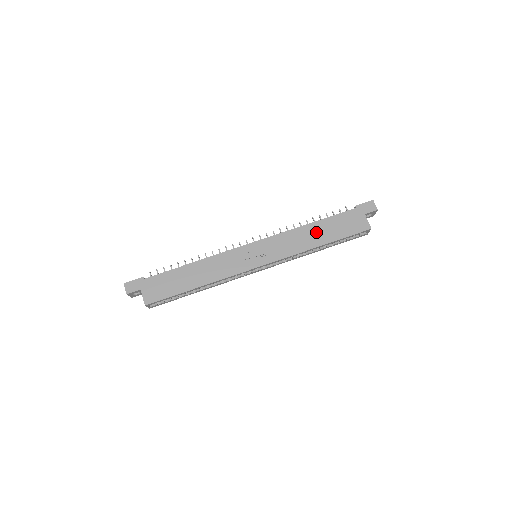
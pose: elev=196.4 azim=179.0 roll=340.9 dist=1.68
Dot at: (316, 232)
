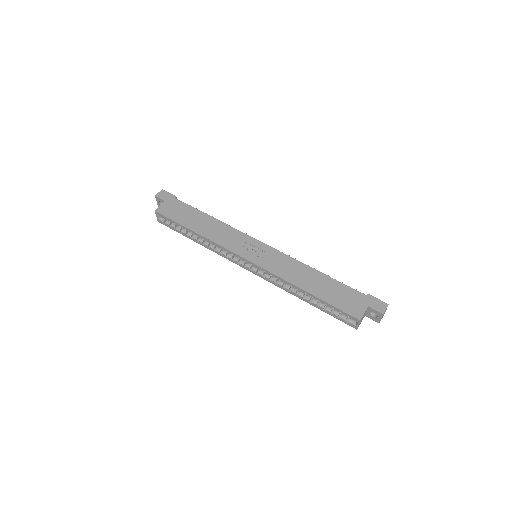
Dot at: (314, 280)
